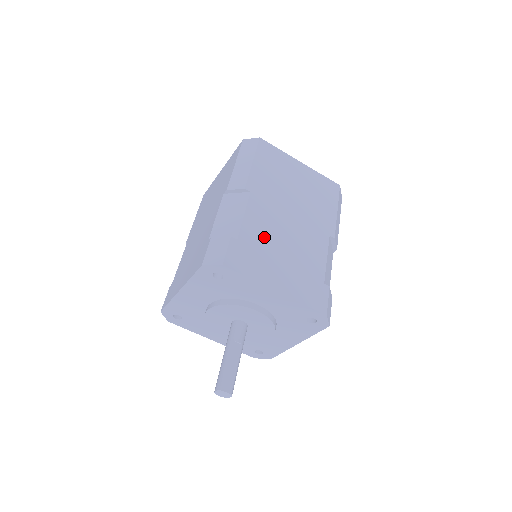
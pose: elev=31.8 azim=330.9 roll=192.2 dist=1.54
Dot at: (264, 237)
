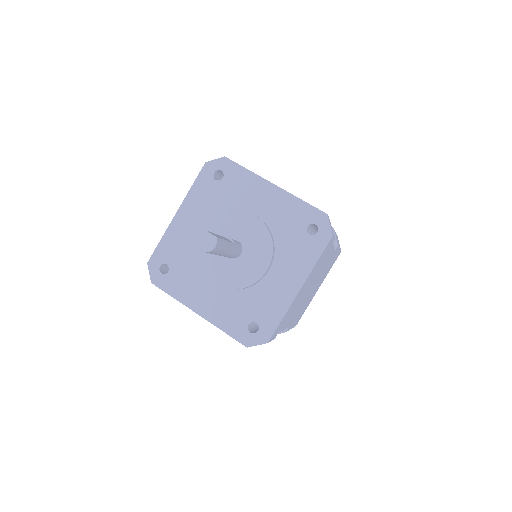
Dot at: occluded
